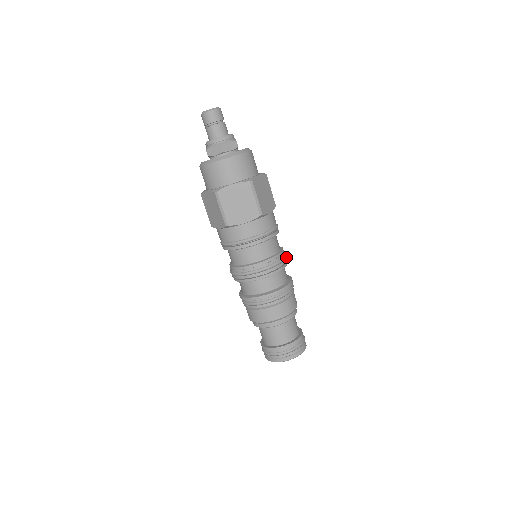
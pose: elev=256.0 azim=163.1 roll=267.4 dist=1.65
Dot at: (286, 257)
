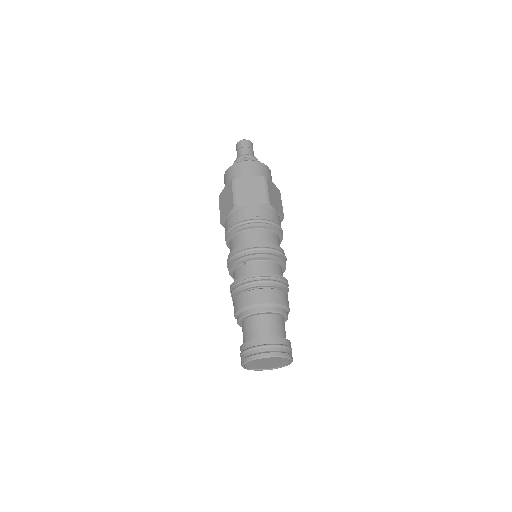
Dot at: occluded
